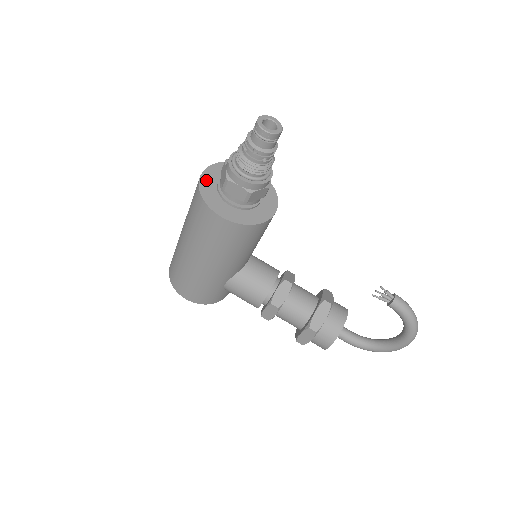
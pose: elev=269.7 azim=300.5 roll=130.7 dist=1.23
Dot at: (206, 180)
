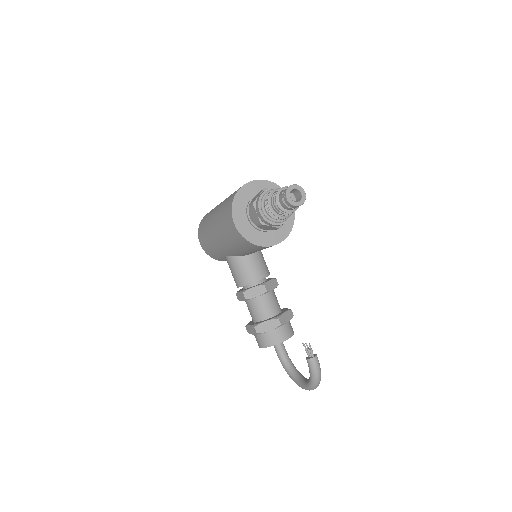
Dot at: (247, 189)
